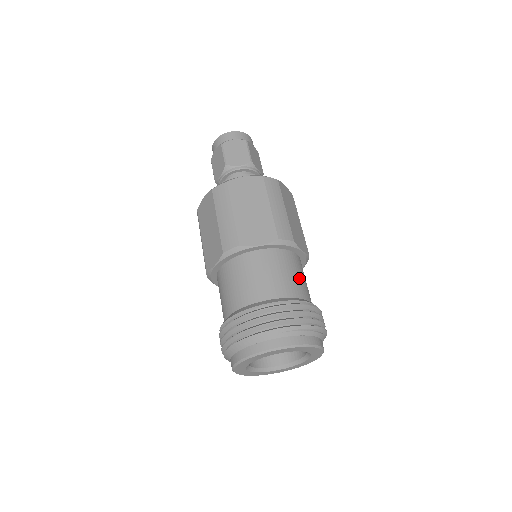
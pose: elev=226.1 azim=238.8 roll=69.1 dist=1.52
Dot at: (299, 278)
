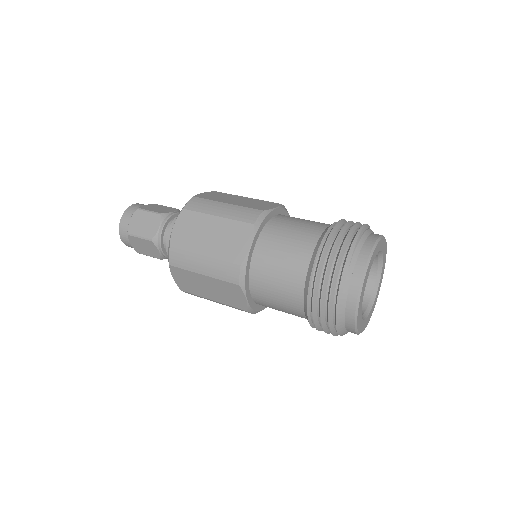
Dot at: (301, 224)
